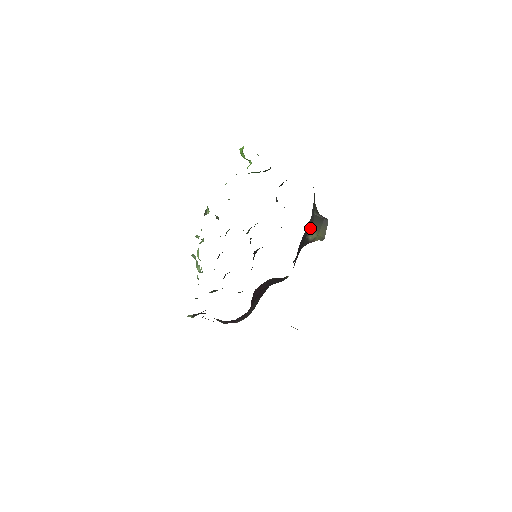
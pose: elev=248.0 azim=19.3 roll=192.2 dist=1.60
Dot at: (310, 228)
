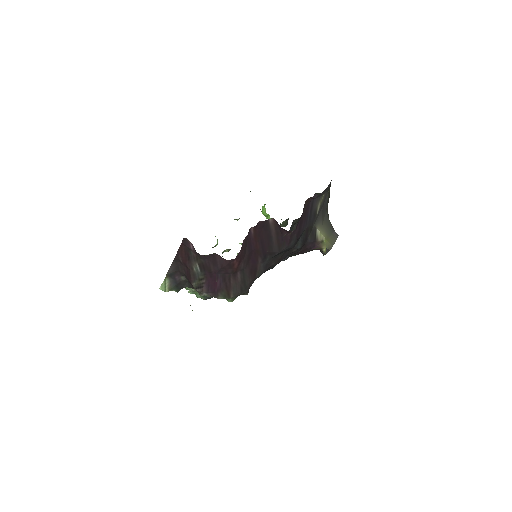
Dot at: (320, 220)
